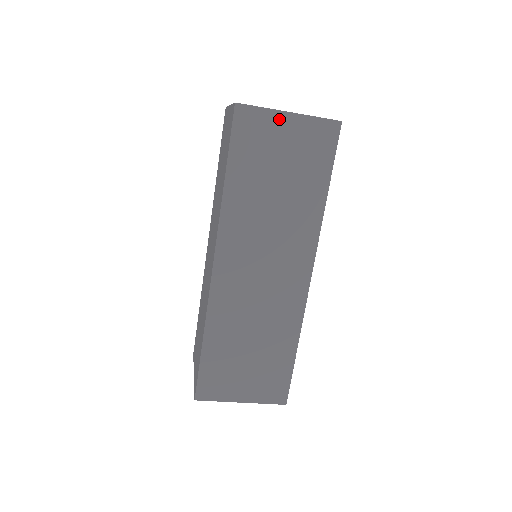
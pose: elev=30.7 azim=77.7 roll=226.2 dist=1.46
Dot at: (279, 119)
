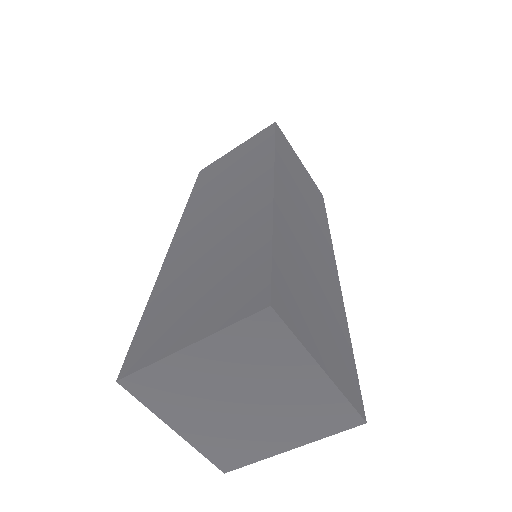
Dot at: (296, 156)
